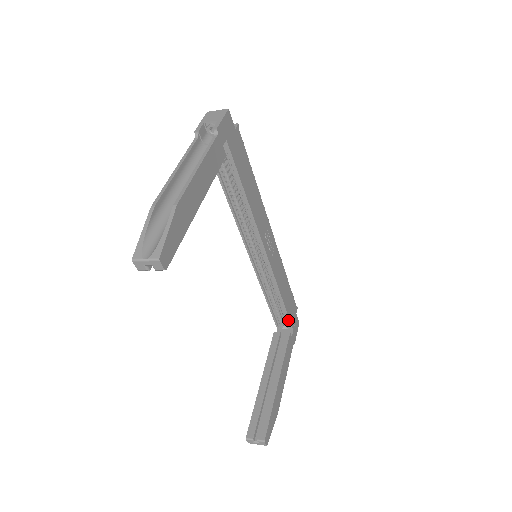
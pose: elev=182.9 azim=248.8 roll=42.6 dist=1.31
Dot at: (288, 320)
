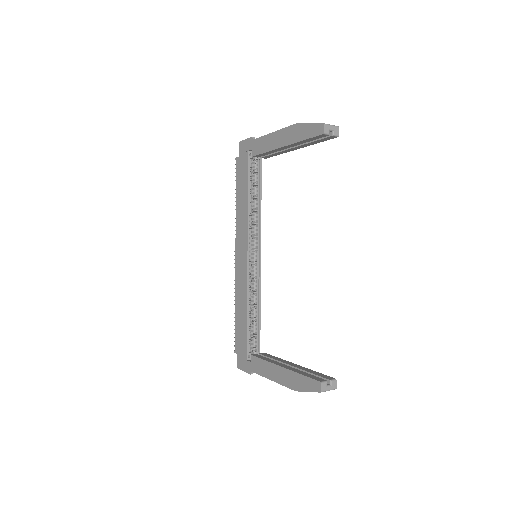
Dot at: (259, 343)
